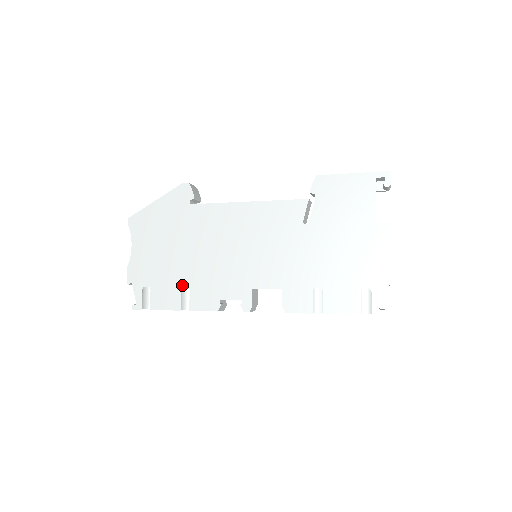
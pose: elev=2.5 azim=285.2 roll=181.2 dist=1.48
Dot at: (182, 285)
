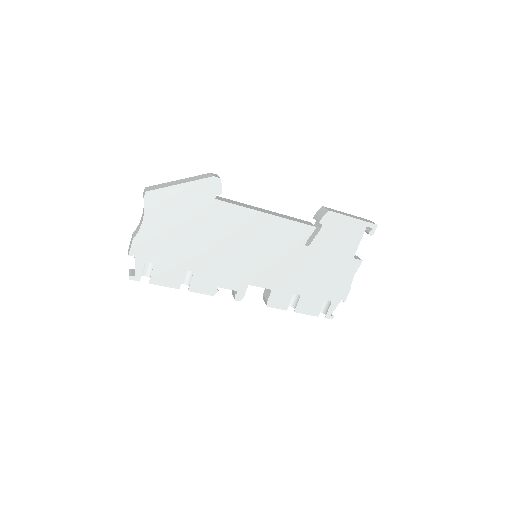
Dot at: (187, 269)
